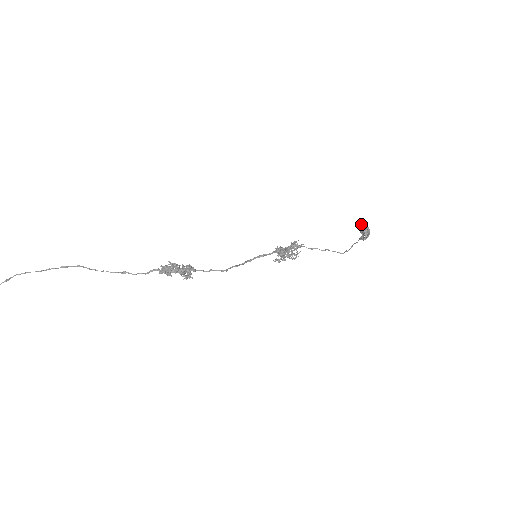
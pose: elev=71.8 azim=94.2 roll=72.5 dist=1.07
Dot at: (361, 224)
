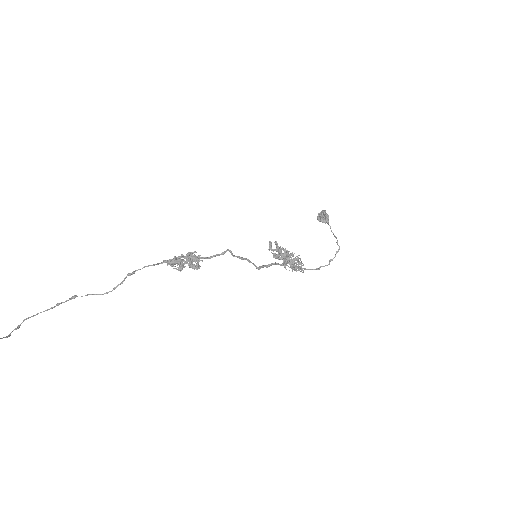
Dot at: occluded
